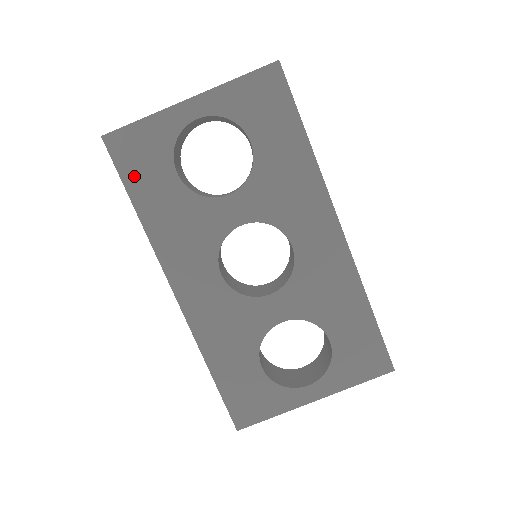
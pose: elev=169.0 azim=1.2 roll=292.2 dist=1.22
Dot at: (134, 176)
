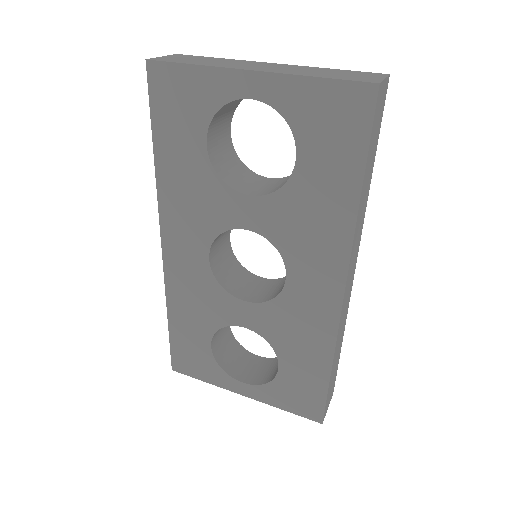
Dot at: (164, 120)
